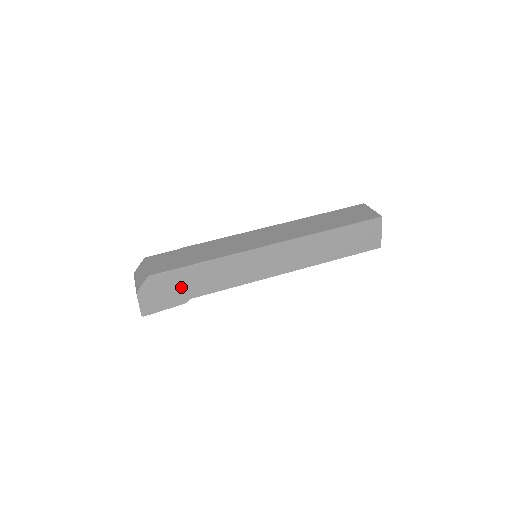
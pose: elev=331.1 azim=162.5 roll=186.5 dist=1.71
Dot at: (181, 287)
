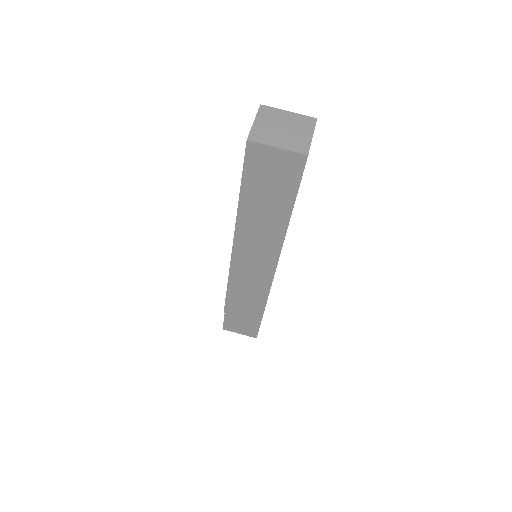
Dot at: occluded
